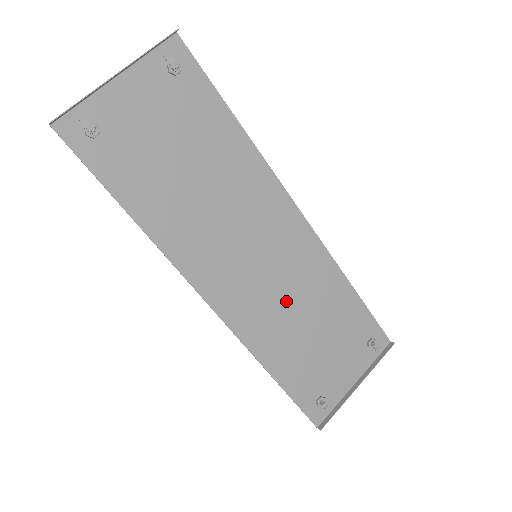
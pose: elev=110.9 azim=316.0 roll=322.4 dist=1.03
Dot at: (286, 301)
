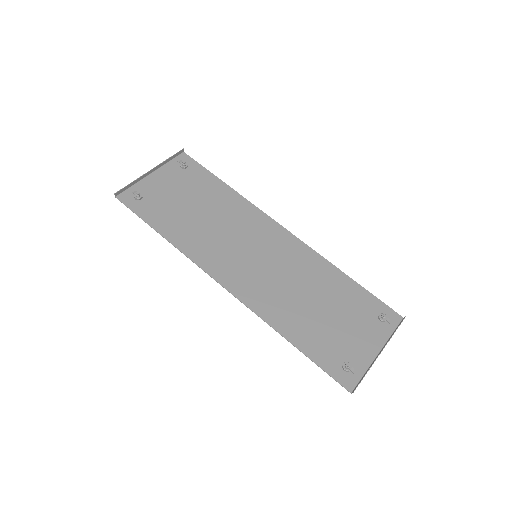
Dot at: (289, 285)
